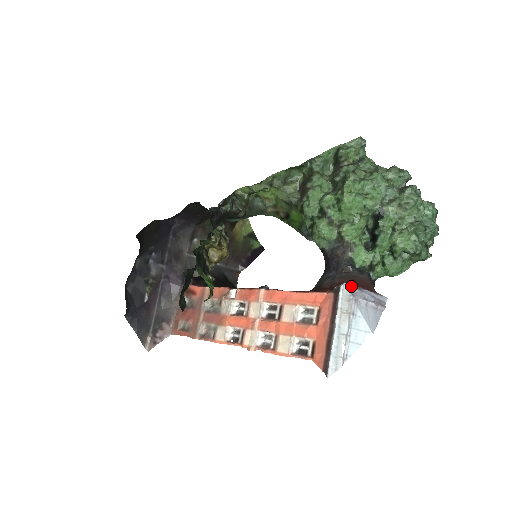
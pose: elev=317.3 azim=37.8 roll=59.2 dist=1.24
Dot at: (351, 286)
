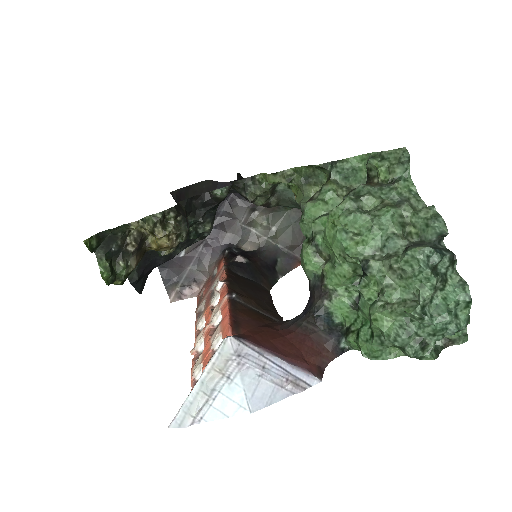
Dot at: (243, 344)
